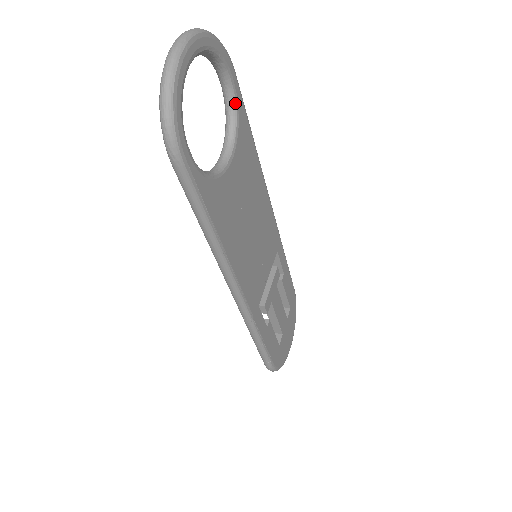
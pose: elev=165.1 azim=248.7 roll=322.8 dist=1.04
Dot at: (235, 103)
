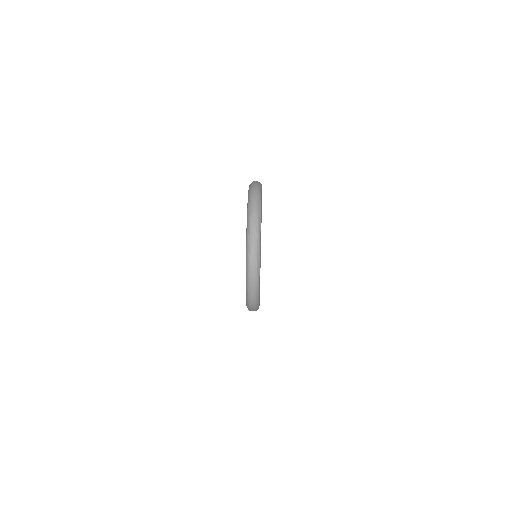
Dot at: occluded
